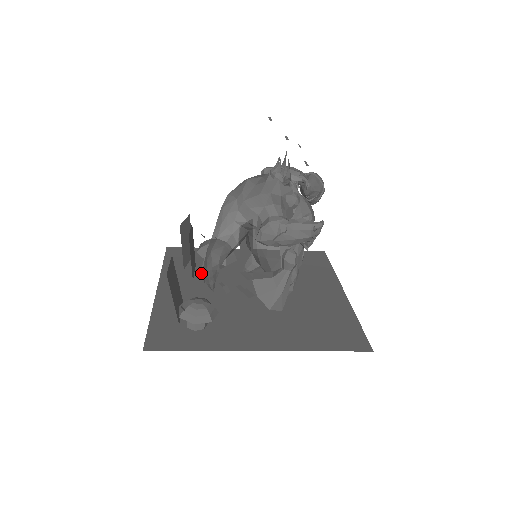
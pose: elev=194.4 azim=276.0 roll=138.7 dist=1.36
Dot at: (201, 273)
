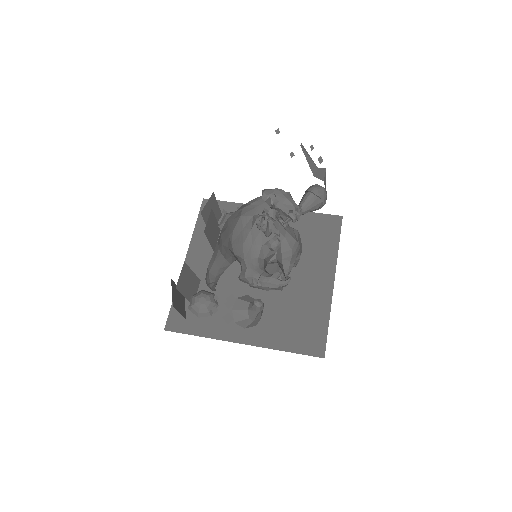
Dot at: occluded
